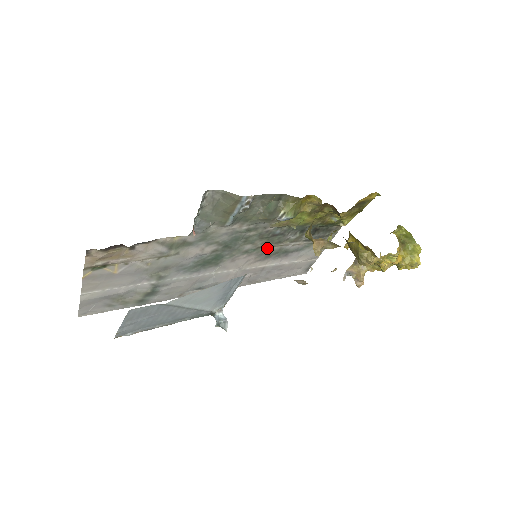
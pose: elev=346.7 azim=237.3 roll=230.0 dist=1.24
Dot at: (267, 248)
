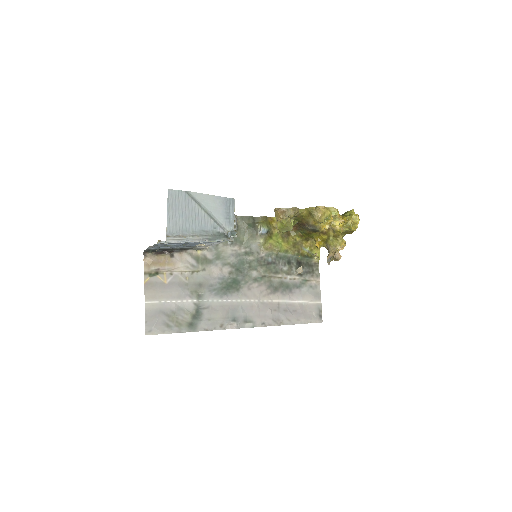
Dot at: (271, 279)
